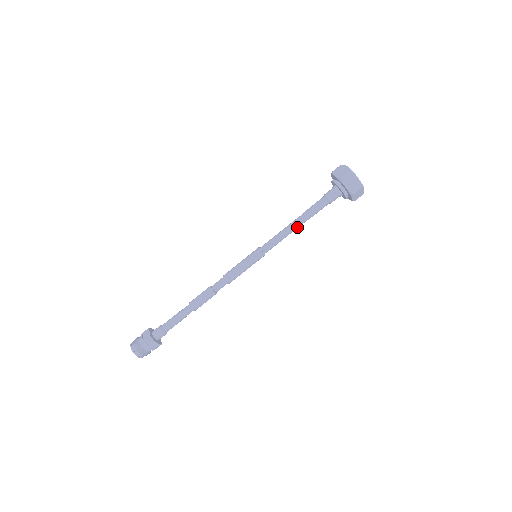
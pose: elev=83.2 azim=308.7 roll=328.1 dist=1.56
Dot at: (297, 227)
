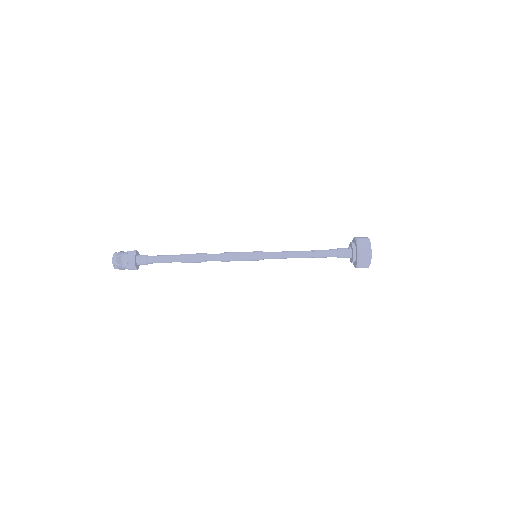
Dot at: (301, 257)
